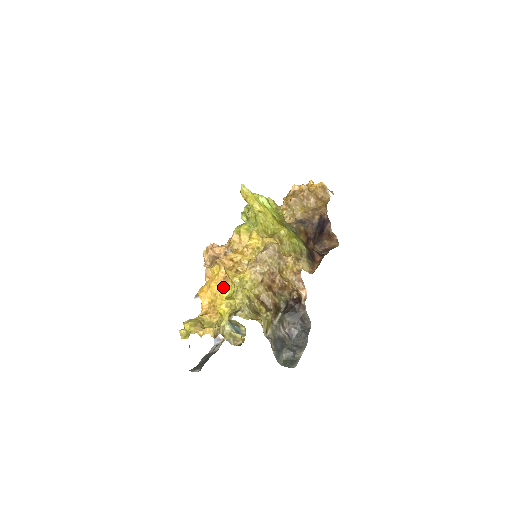
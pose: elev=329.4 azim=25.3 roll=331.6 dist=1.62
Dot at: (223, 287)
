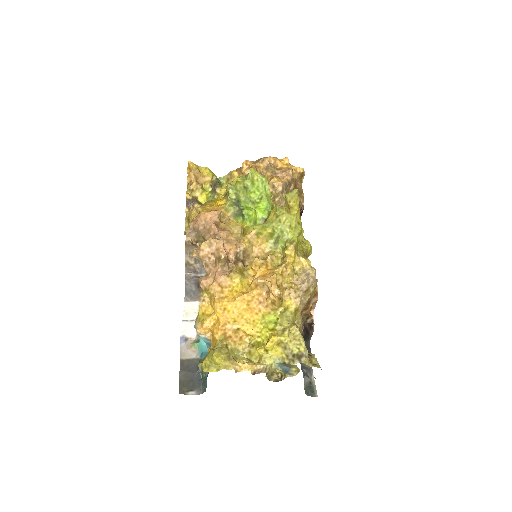
Dot at: (259, 312)
